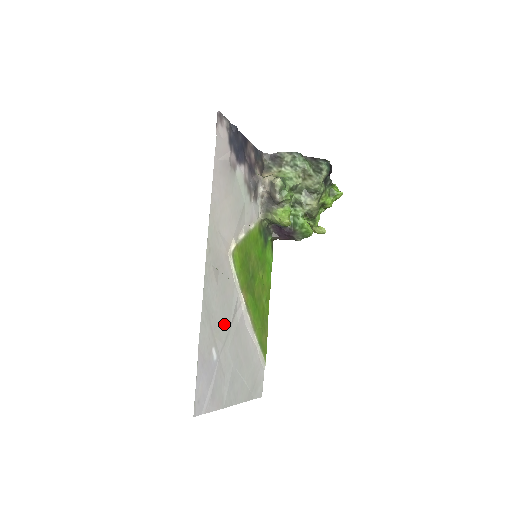
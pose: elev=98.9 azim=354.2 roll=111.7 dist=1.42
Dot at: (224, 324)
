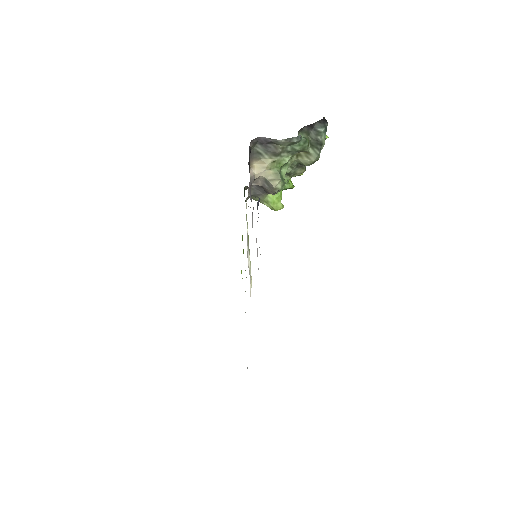
Dot at: occluded
